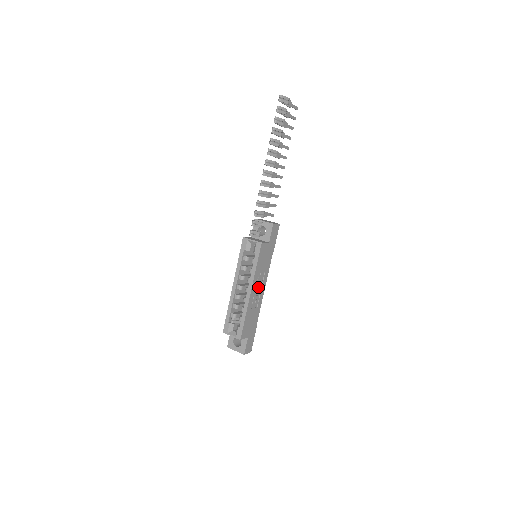
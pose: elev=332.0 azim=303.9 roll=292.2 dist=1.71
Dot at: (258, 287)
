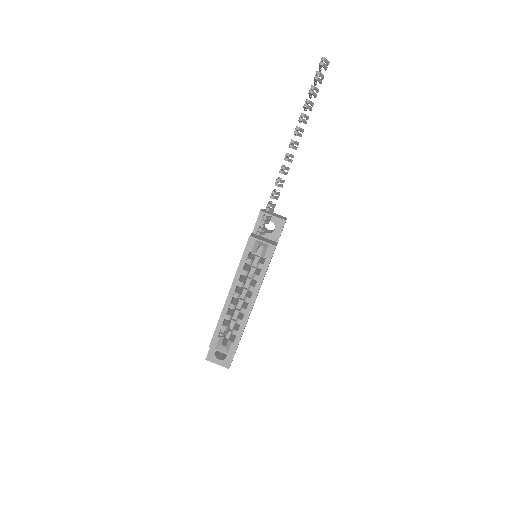
Dot at: occluded
